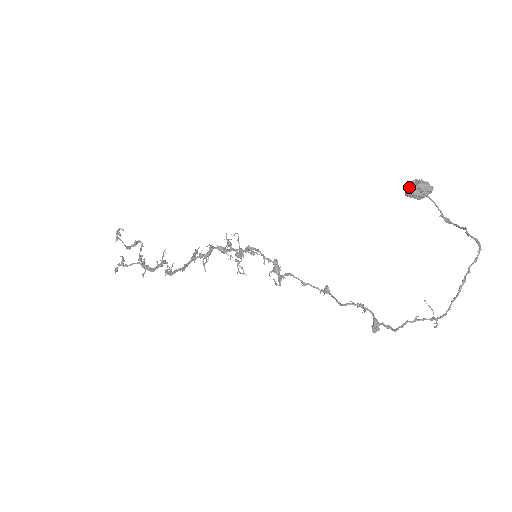
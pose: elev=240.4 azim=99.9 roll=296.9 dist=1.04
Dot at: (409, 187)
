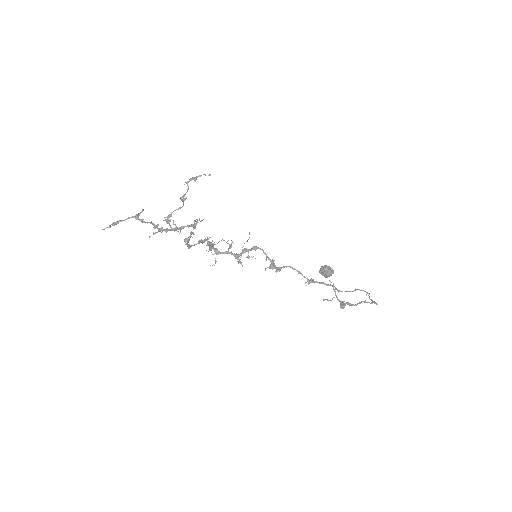
Dot at: (326, 265)
